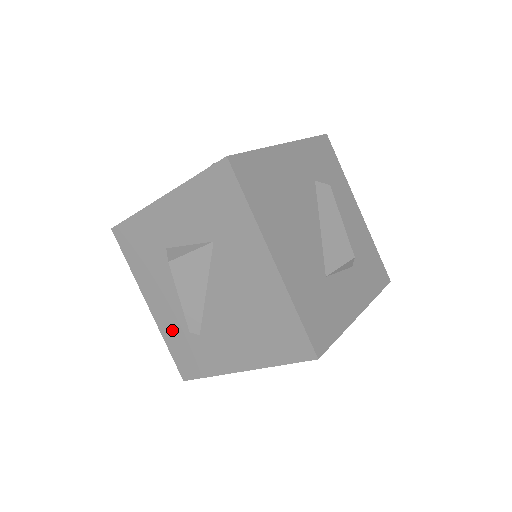
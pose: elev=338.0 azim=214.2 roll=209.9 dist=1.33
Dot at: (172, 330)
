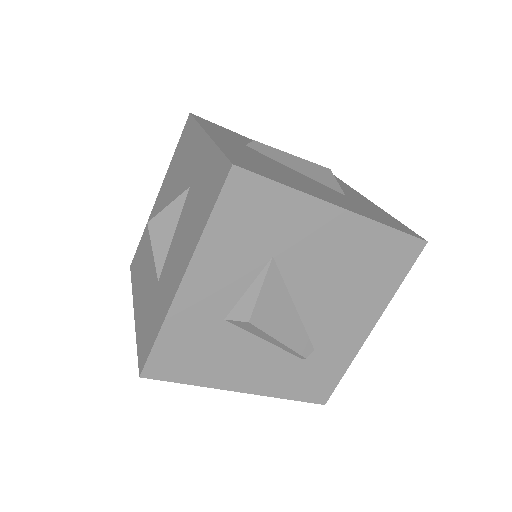
Dot at: (283, 380)
